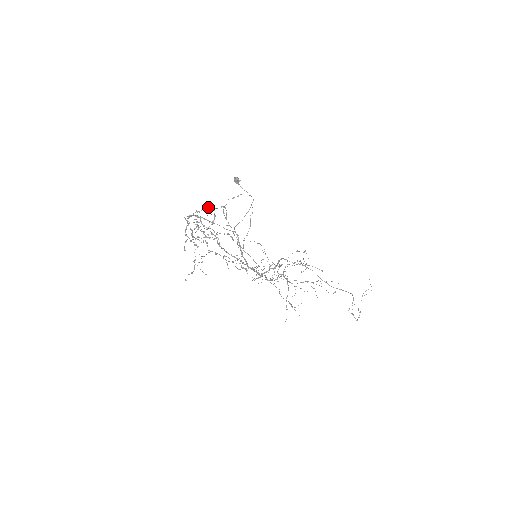
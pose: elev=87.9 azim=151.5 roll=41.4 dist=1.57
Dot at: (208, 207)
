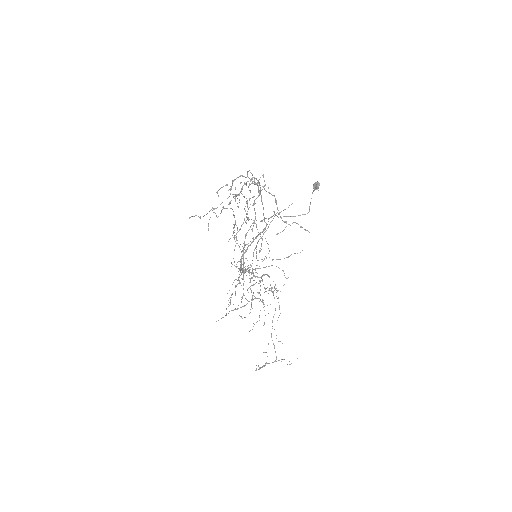
Dot at: (276, 200)
